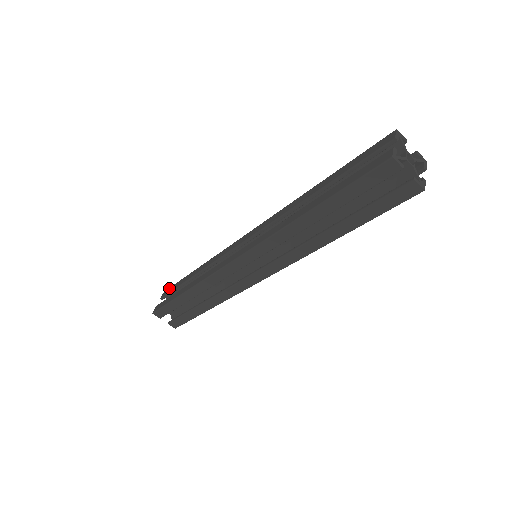
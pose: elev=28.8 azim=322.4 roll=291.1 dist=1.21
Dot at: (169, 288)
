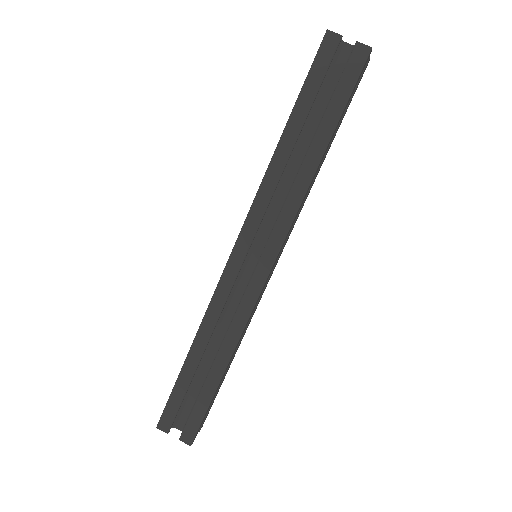
Dot at: occluded
